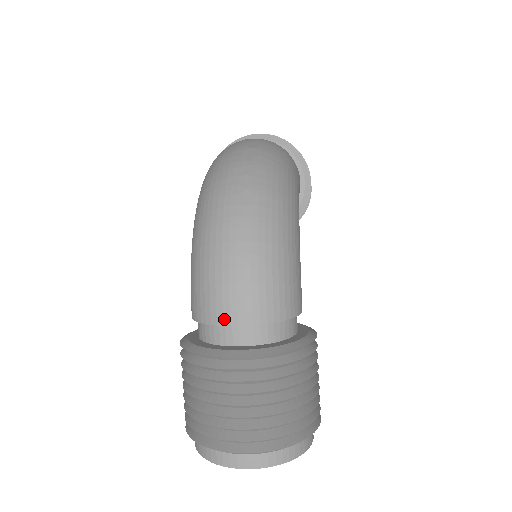
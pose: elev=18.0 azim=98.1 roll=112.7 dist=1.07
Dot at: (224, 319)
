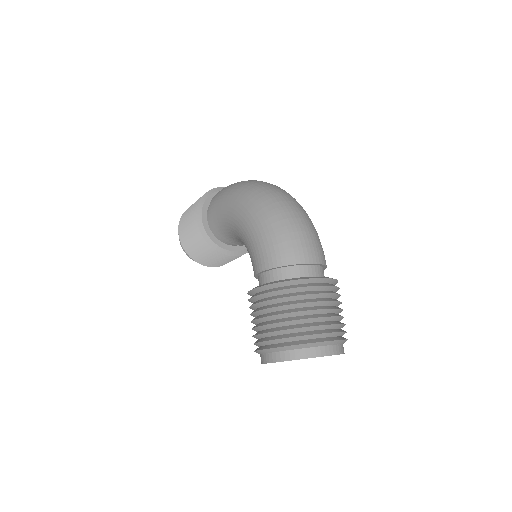
Dot at: (305, 259)
